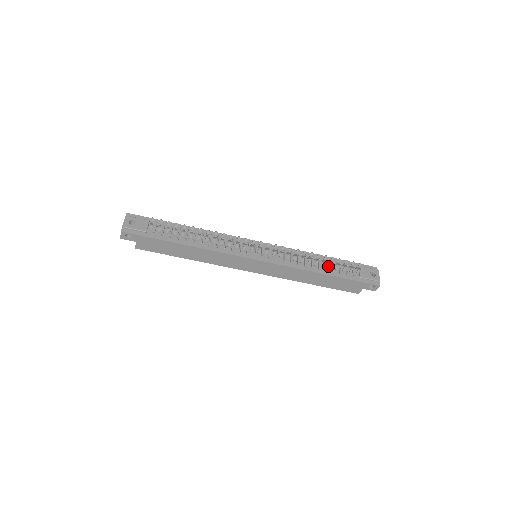
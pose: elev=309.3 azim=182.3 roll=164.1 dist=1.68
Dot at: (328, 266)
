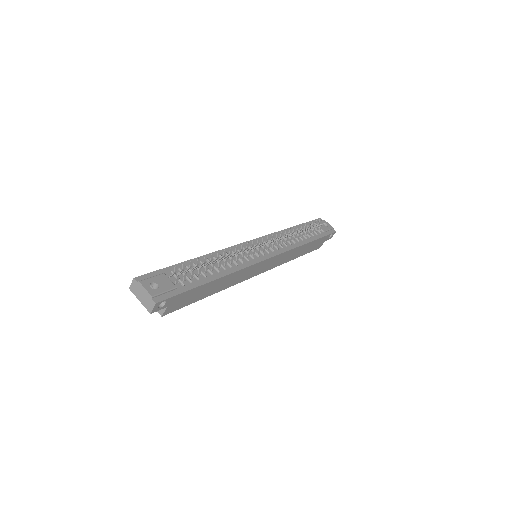
Dot at: (303, 234)
